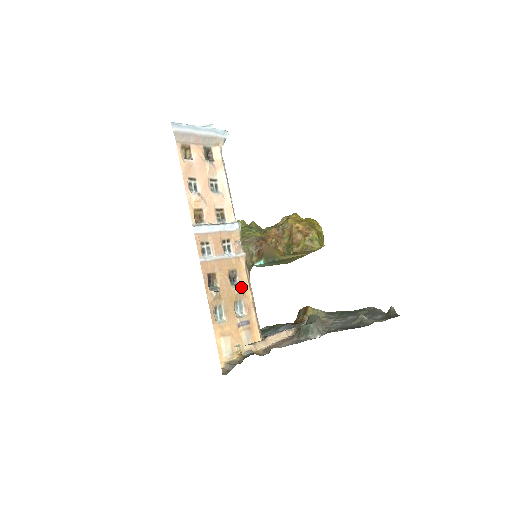
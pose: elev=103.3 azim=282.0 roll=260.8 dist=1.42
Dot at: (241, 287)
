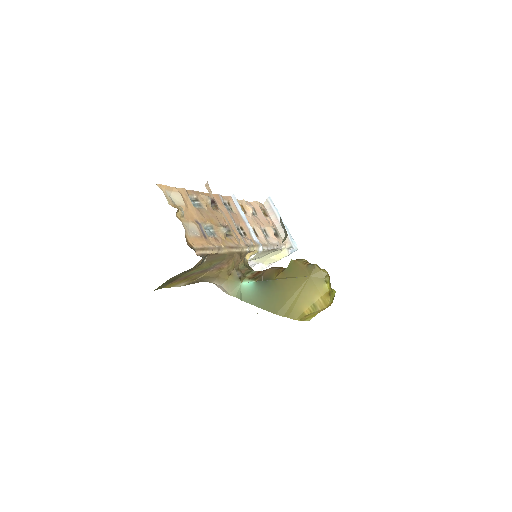
Dot at: (225, 236)
